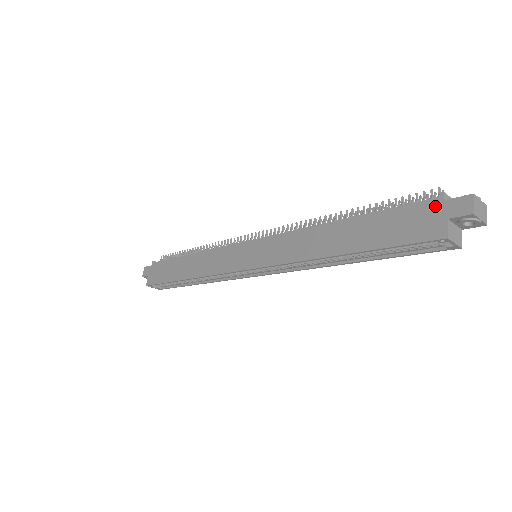
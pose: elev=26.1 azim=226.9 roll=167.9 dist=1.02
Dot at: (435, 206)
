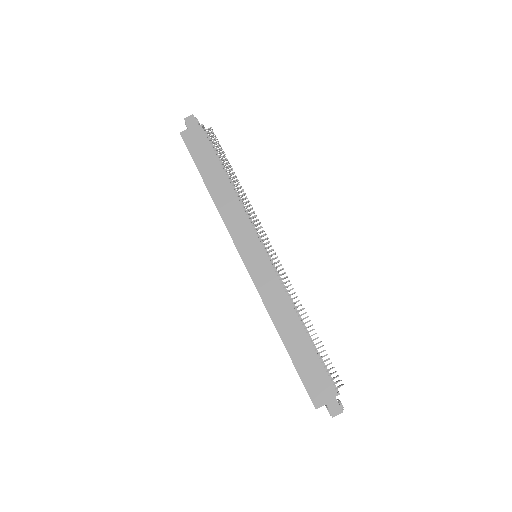
Dot at: (331, 393)
